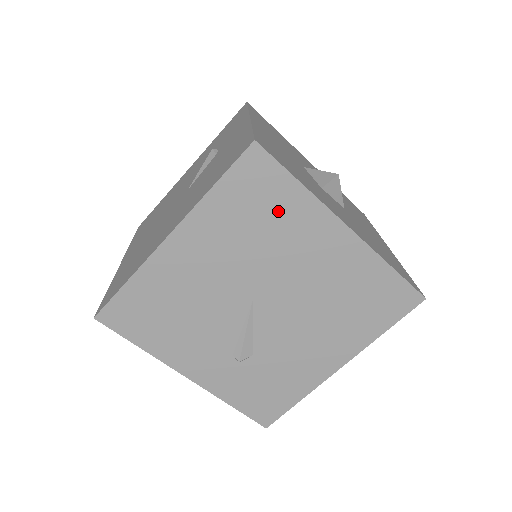
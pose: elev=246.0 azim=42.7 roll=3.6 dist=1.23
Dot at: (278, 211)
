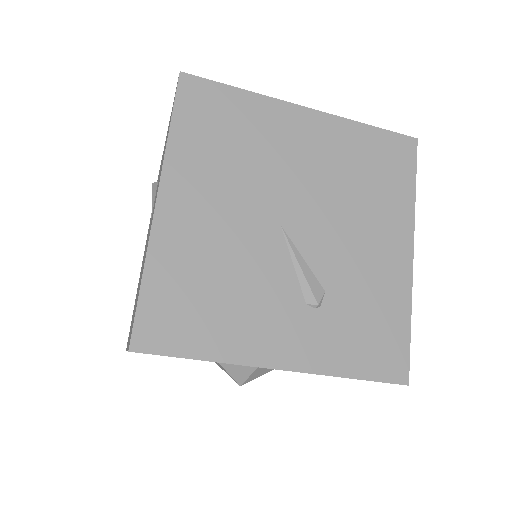
Dot at: (241, 122)
